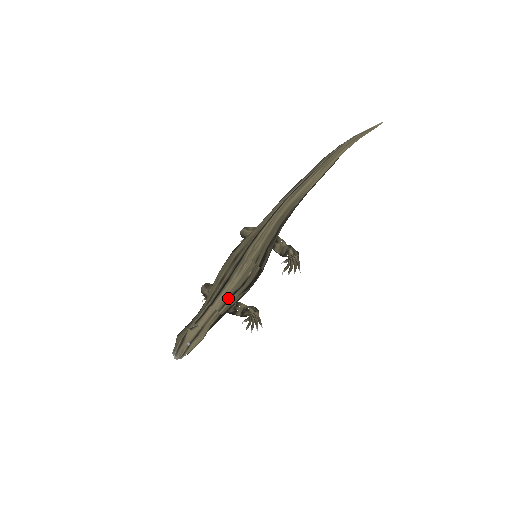
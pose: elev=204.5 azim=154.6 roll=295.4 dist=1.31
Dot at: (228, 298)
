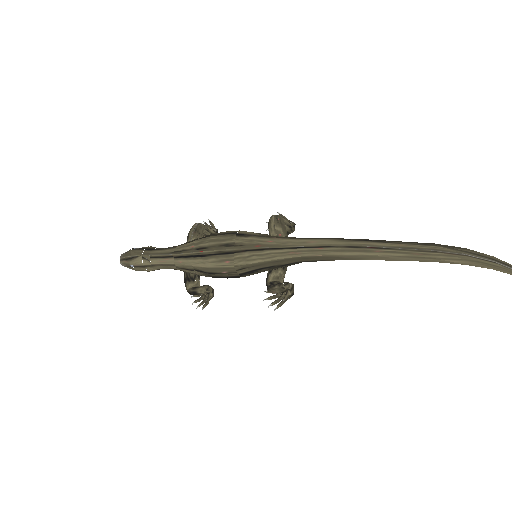
Dot at: (191, 268)
